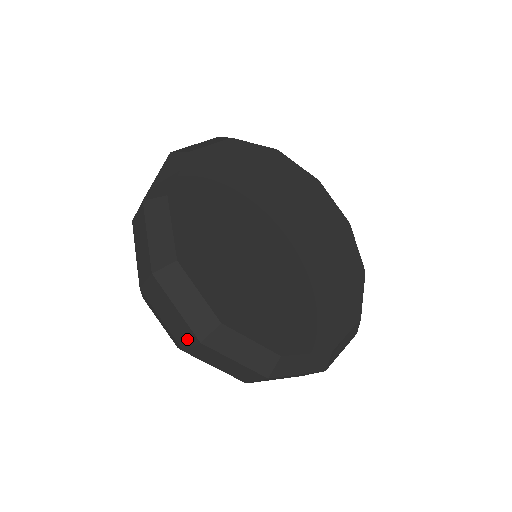
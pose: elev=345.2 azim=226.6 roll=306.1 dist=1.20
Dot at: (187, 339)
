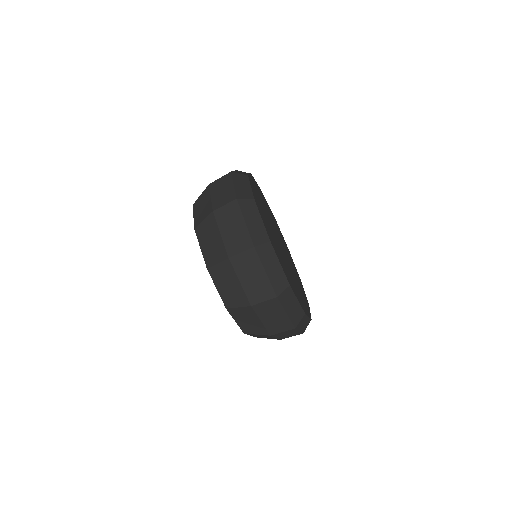
Dot at: (263, 295)
